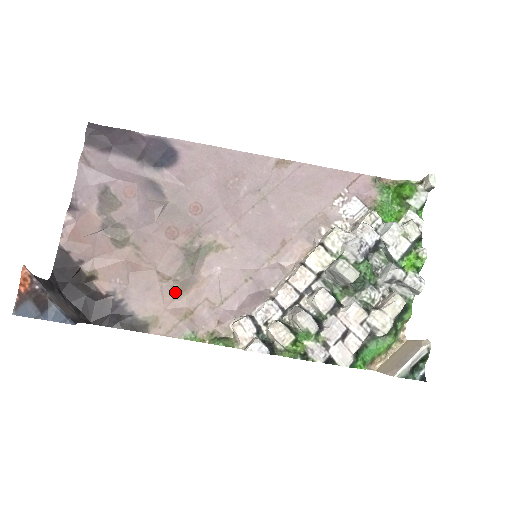
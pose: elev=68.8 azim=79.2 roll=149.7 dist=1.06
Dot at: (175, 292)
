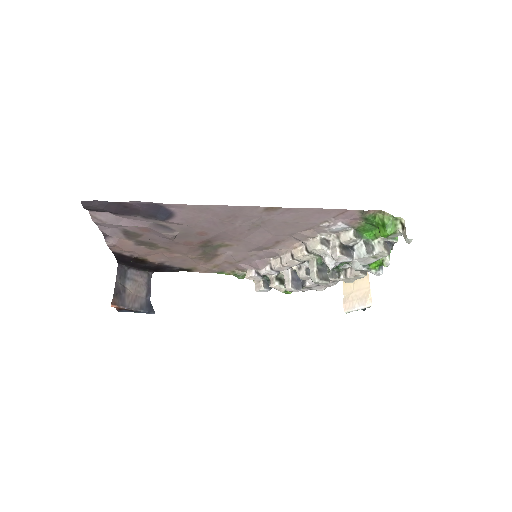
Dot at: (203, 260)
